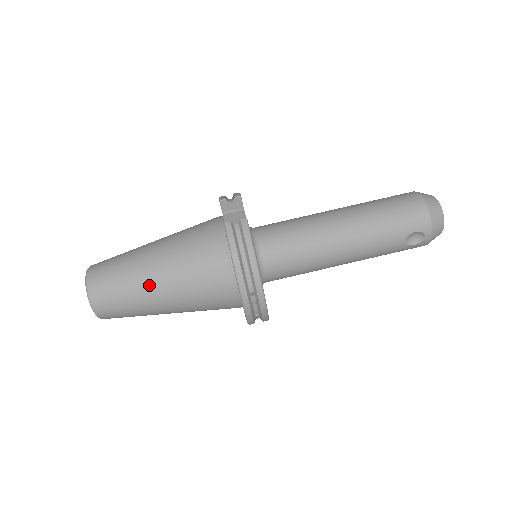
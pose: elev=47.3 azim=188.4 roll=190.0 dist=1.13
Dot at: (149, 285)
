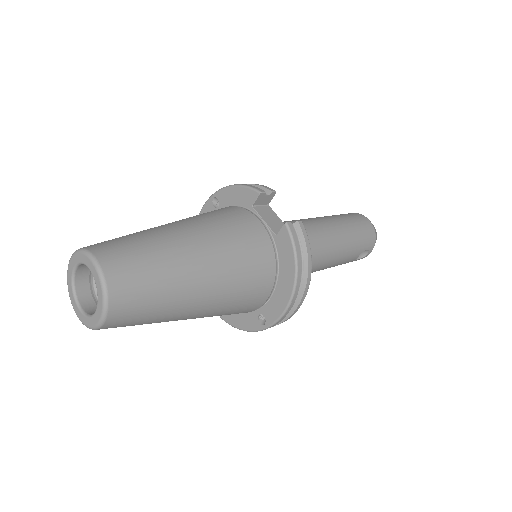
Dot at: (192, 286)
